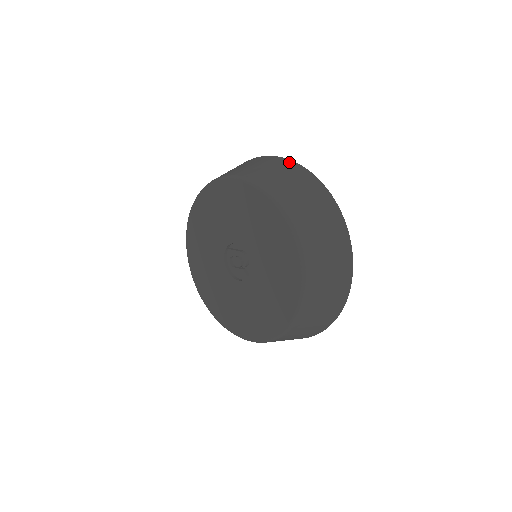
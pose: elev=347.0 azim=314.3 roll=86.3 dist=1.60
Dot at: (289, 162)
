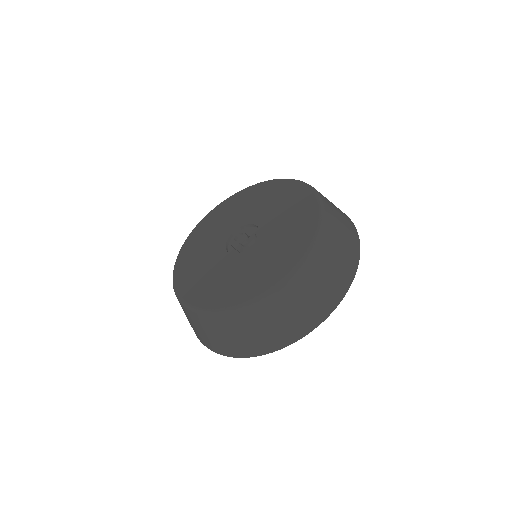
Dot at: (348, 217)
